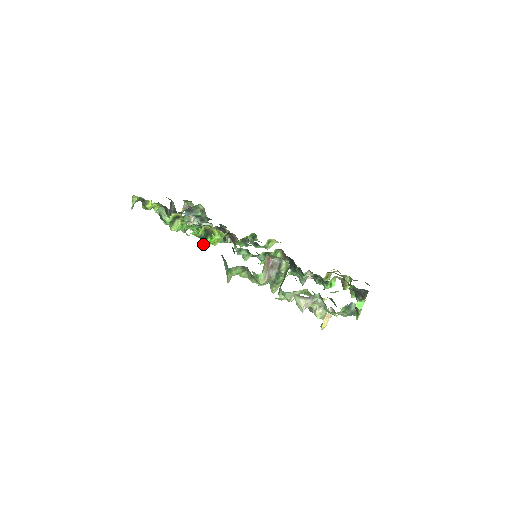
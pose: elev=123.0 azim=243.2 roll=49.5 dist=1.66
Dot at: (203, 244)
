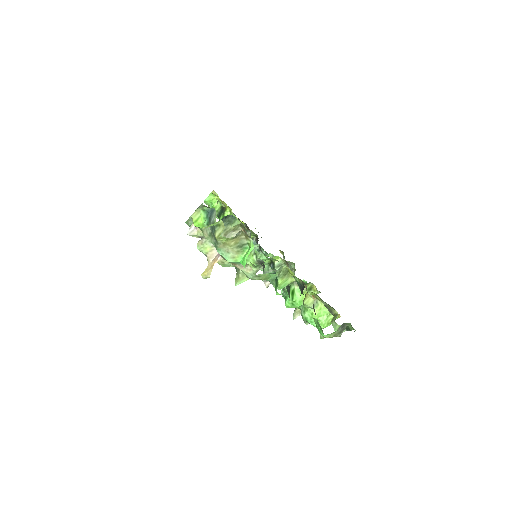
Dot at: occluded
